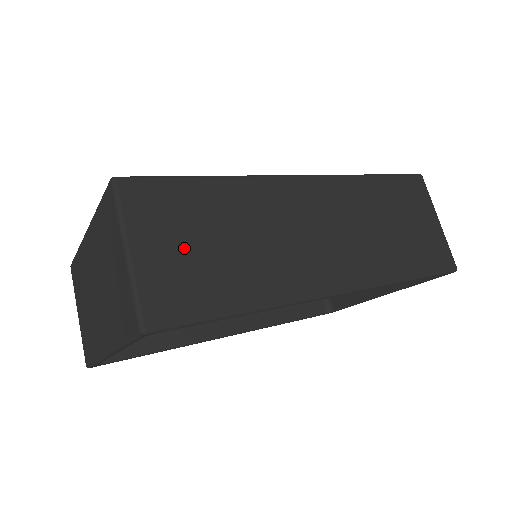
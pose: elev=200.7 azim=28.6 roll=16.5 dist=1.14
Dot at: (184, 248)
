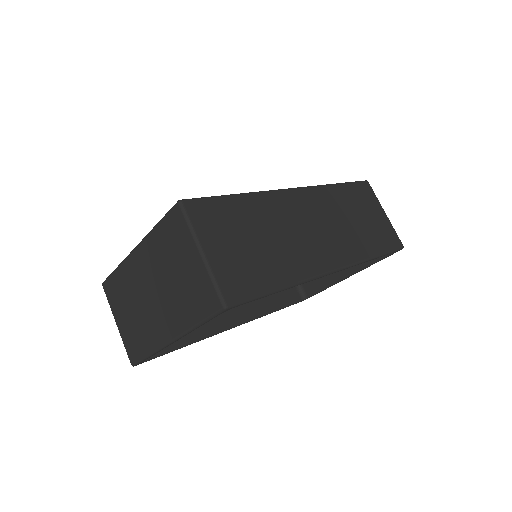
Dot at: (236, 247)
